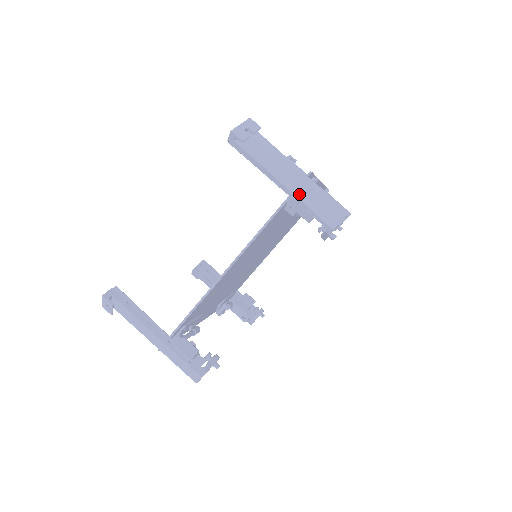
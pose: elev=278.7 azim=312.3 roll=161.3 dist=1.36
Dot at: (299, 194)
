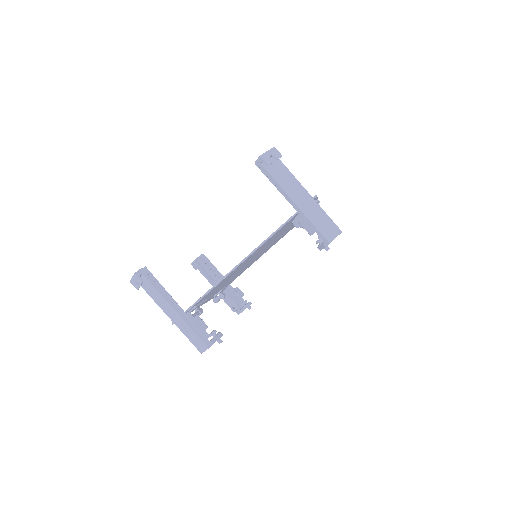
Dot at: (306, 212)
